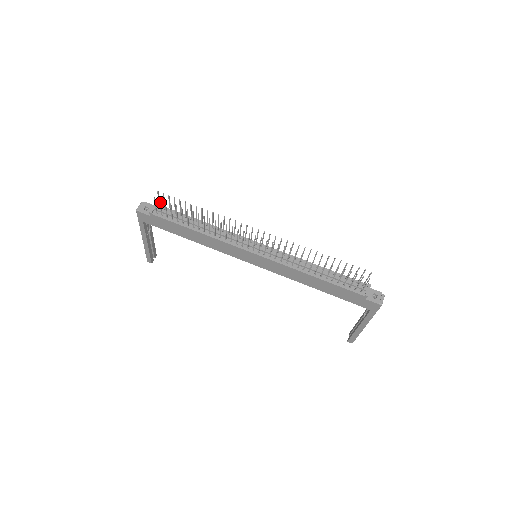
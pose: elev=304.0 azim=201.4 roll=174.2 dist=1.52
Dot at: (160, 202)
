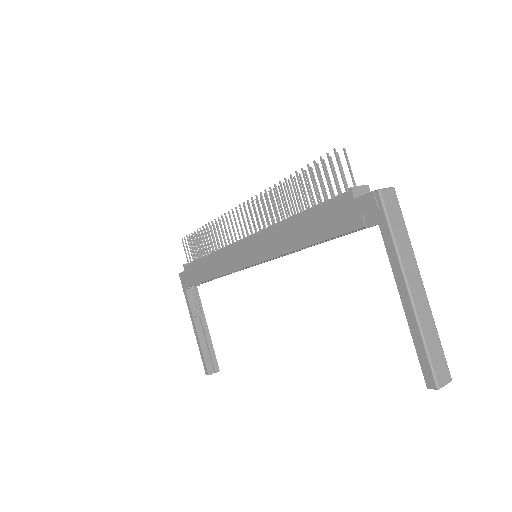
Dot at: occluded
